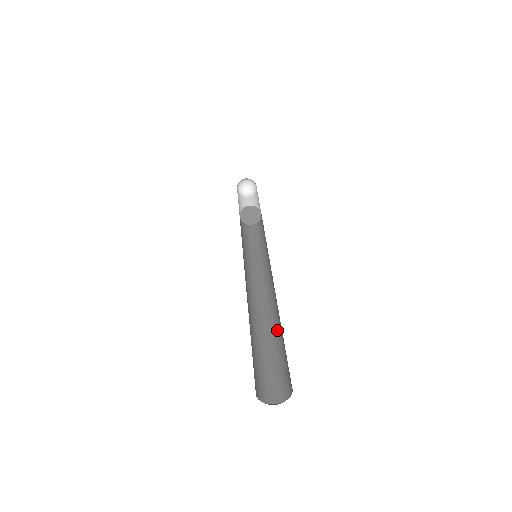
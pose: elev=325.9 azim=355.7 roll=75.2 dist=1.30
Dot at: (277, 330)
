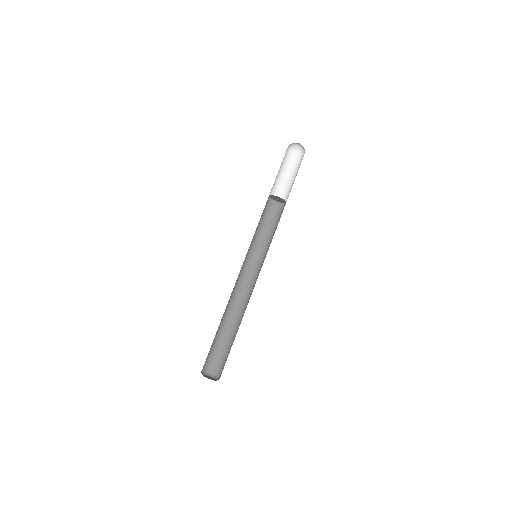
Dot at: (235, 328)
